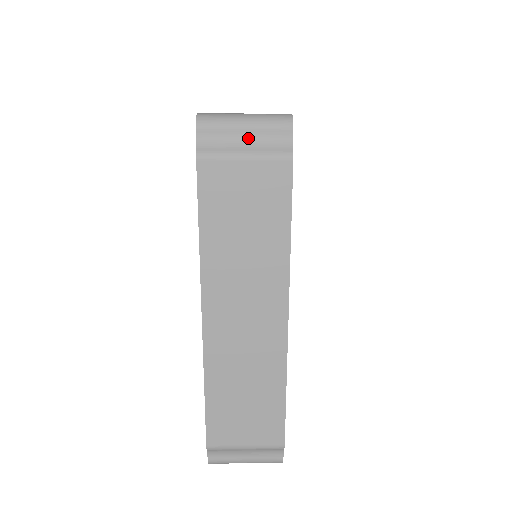
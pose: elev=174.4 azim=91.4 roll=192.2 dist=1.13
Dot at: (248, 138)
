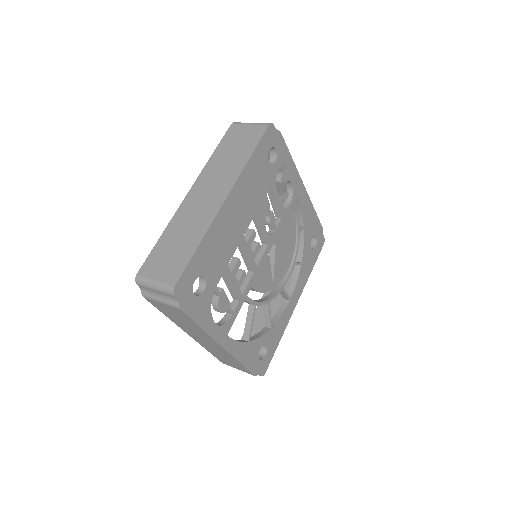
Dot at: (159, 294)
